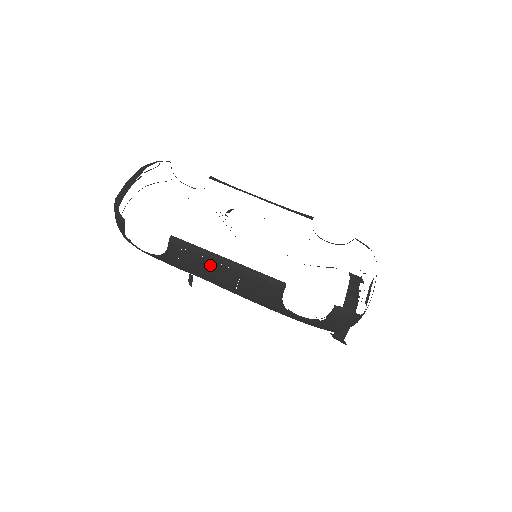
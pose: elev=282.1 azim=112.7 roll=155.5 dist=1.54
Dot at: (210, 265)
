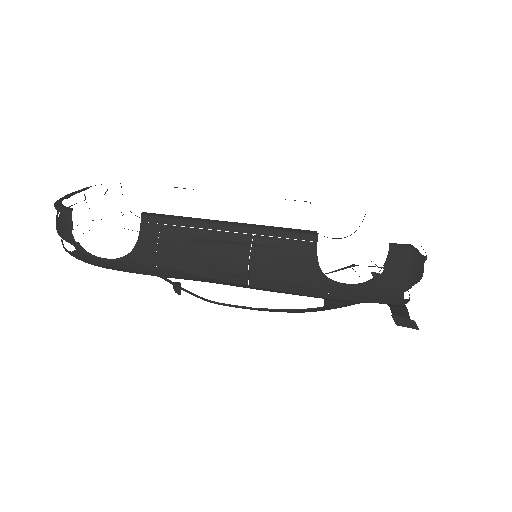
Dot at: (205, 239)
